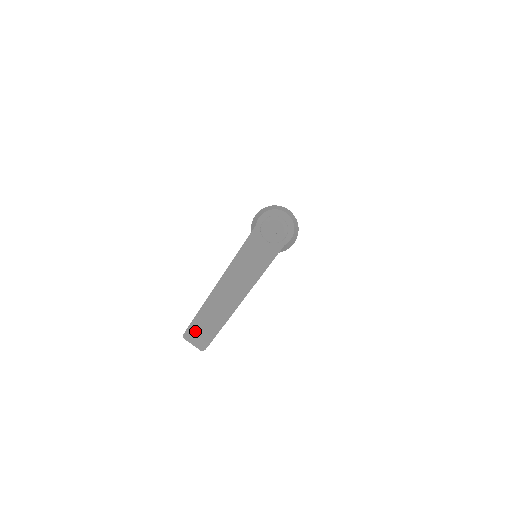
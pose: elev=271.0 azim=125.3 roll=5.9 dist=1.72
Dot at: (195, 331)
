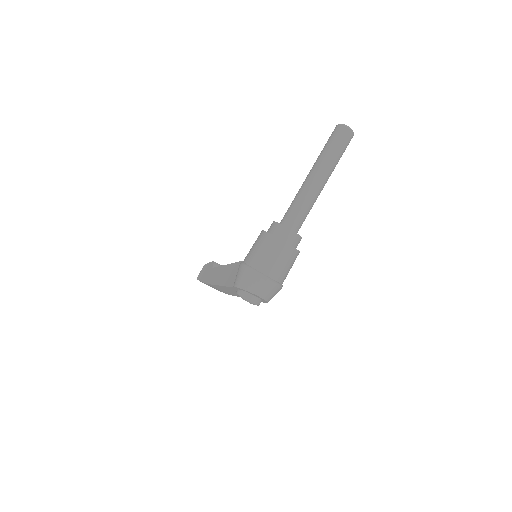
Dot at: occluded
